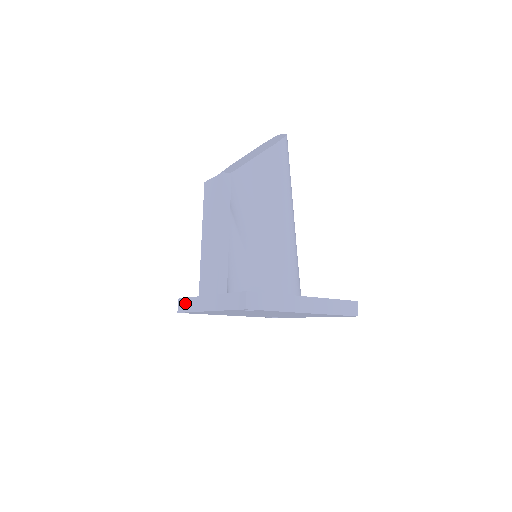
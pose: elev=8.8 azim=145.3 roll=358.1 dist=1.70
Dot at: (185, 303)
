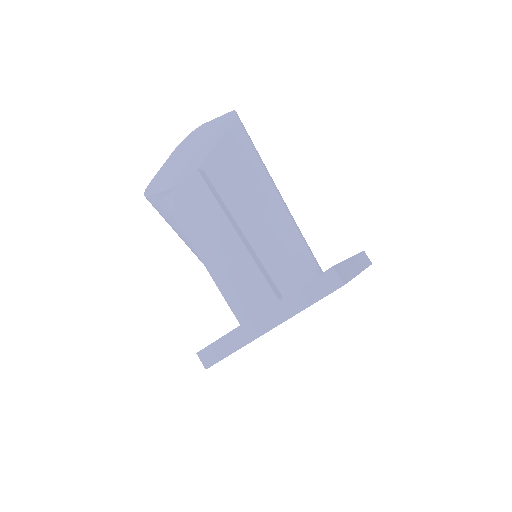
Dot at: (216, 349)
